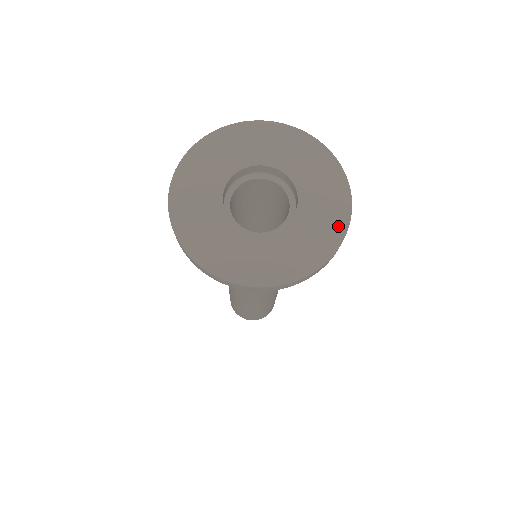
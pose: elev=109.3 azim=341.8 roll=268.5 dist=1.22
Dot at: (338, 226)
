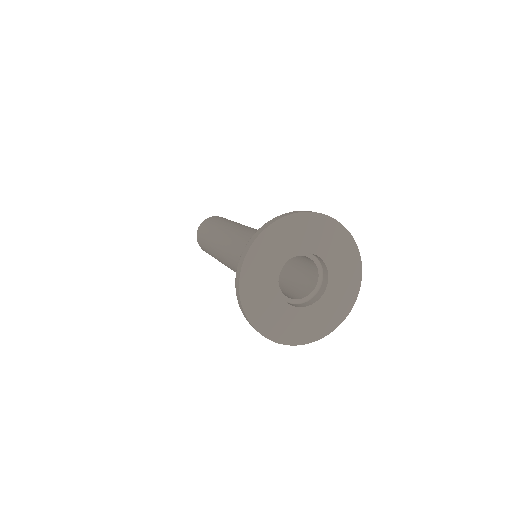
Dot at: (356, 266)
